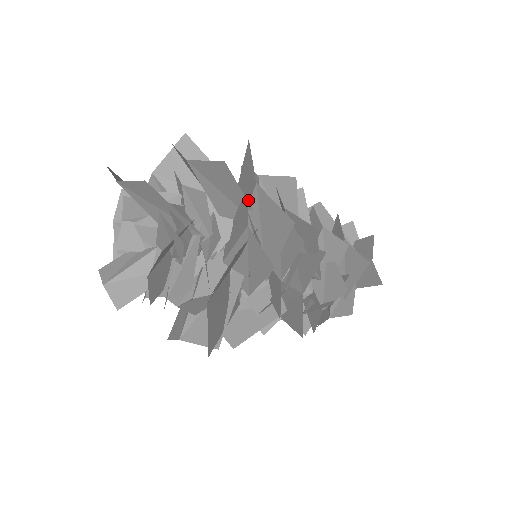
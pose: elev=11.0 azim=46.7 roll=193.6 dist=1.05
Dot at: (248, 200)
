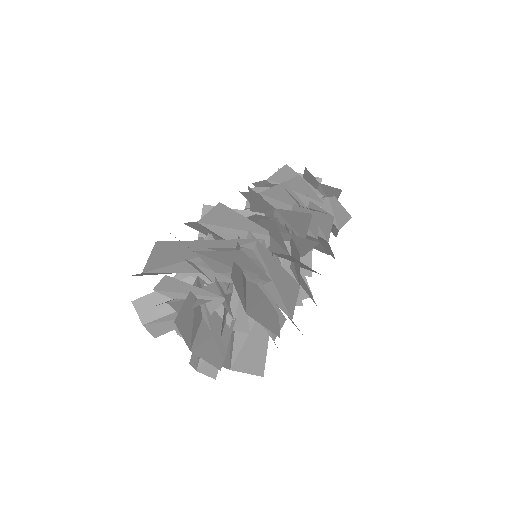
Dot at: (277, 302)
